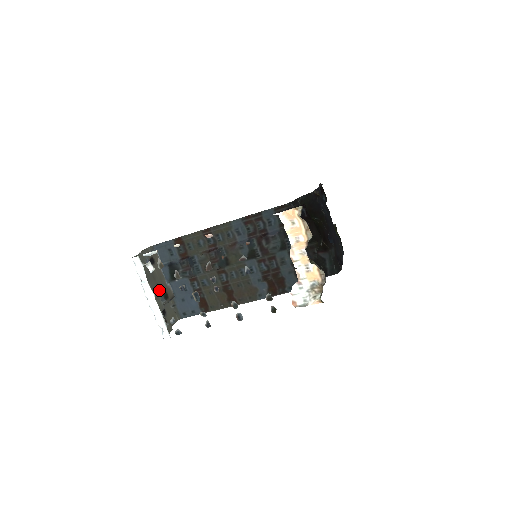
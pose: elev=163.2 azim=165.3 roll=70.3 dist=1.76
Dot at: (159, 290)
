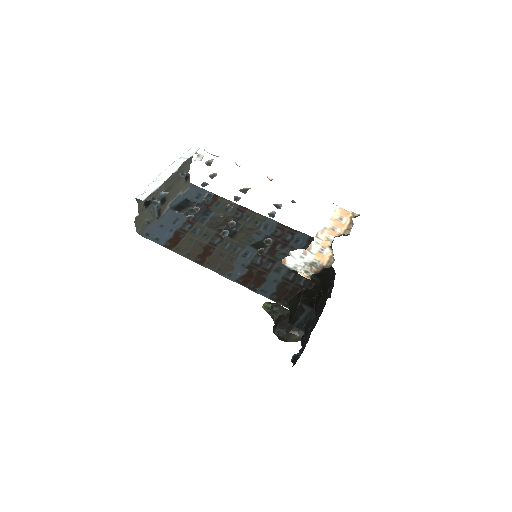
Dot at: (170, 188)
